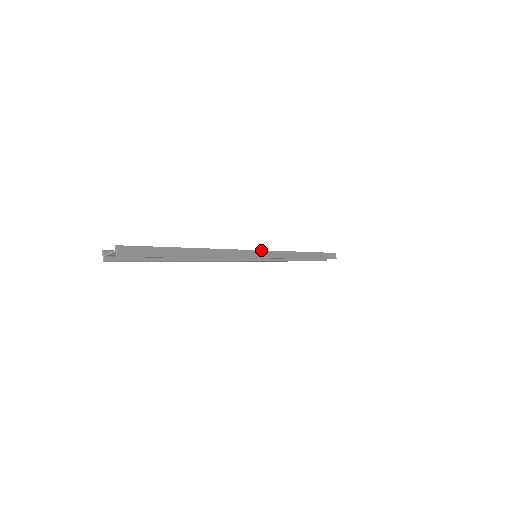
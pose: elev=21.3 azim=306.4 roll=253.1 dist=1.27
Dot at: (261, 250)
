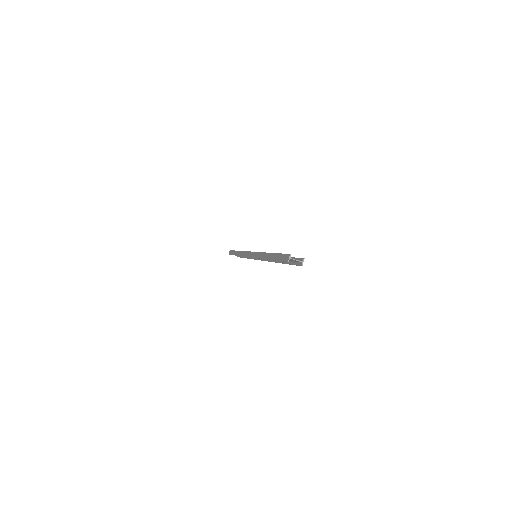
Dot at: occluded
